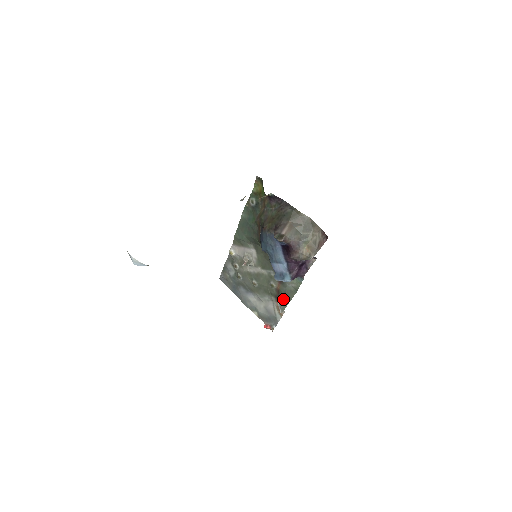
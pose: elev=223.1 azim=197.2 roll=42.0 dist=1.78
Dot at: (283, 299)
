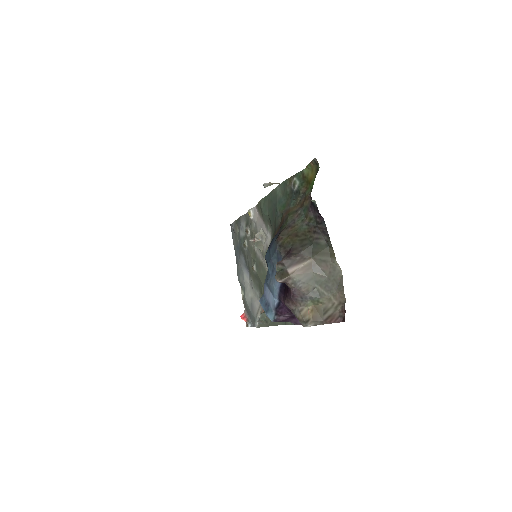
Dot at: (267, 317)
